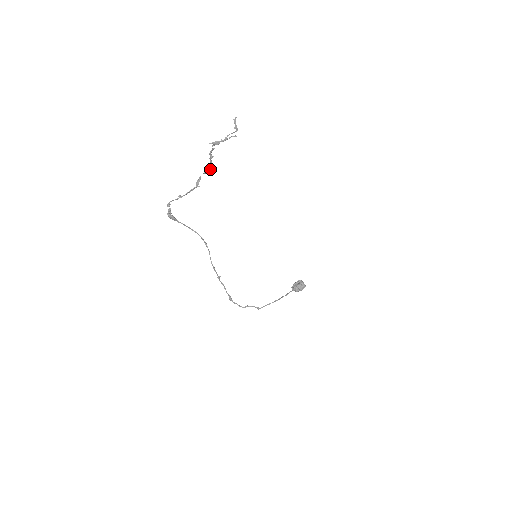
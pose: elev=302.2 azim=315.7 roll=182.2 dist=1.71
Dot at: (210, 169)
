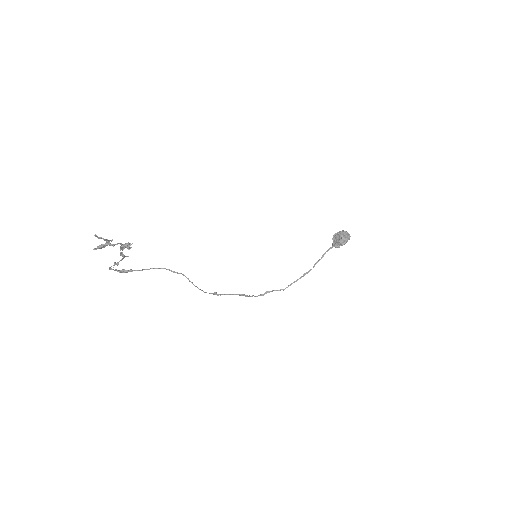
Dot at: (124, 247)
